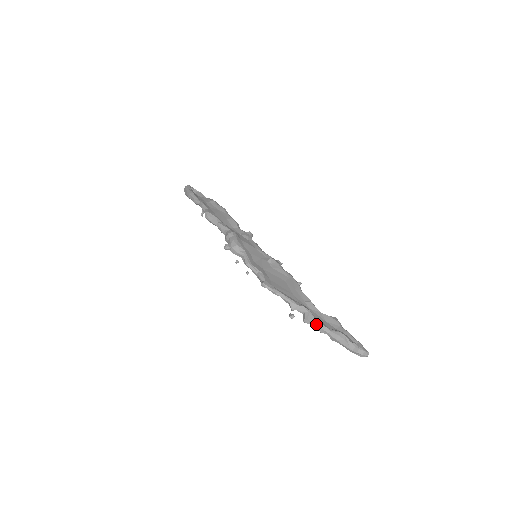
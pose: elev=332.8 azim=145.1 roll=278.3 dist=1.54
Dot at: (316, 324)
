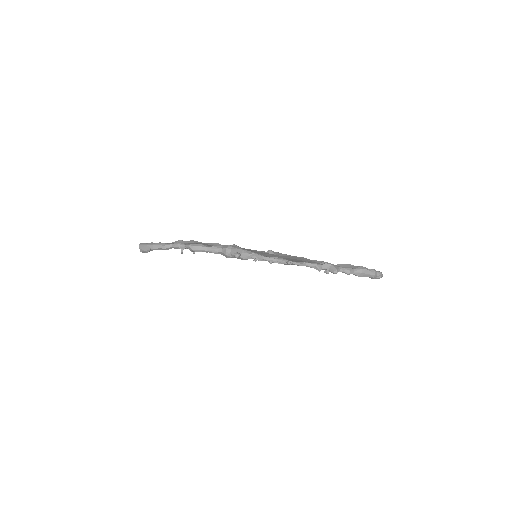
Dot at: (343, 270)
